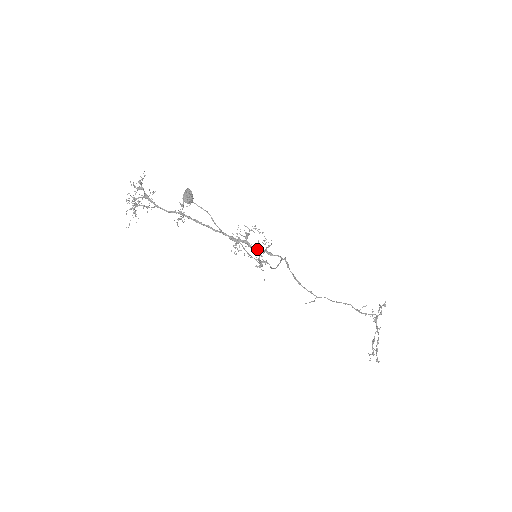
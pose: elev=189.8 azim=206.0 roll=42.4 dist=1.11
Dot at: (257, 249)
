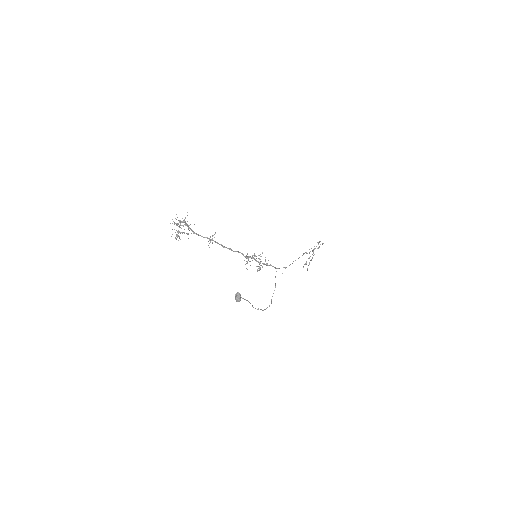
Dot at: (260, 262)
